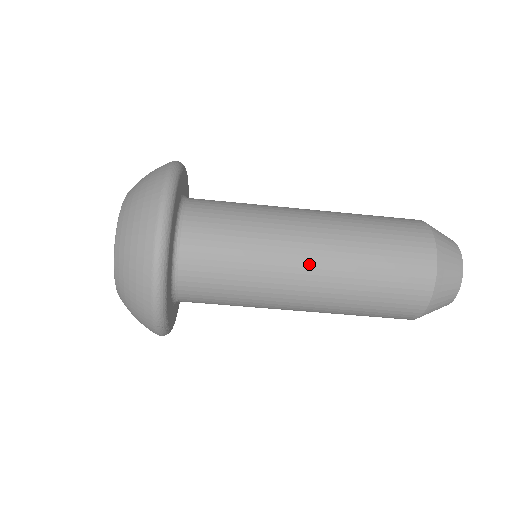
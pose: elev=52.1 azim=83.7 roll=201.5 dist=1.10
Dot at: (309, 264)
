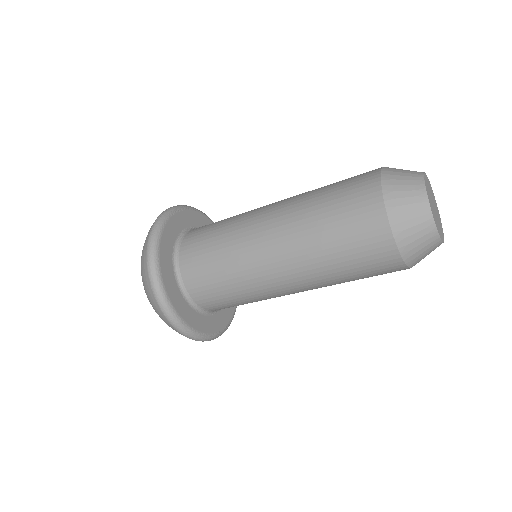
Dot at: (285, 282)
